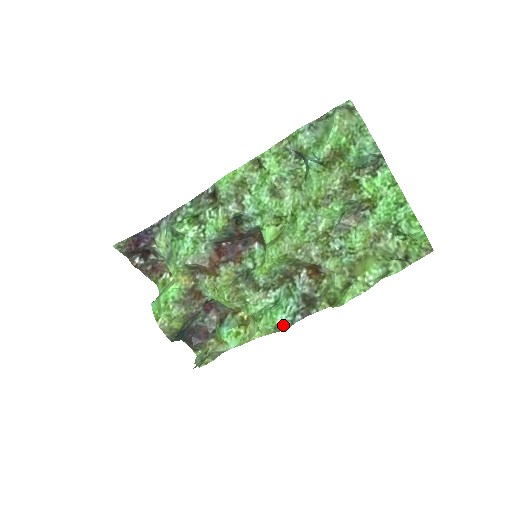
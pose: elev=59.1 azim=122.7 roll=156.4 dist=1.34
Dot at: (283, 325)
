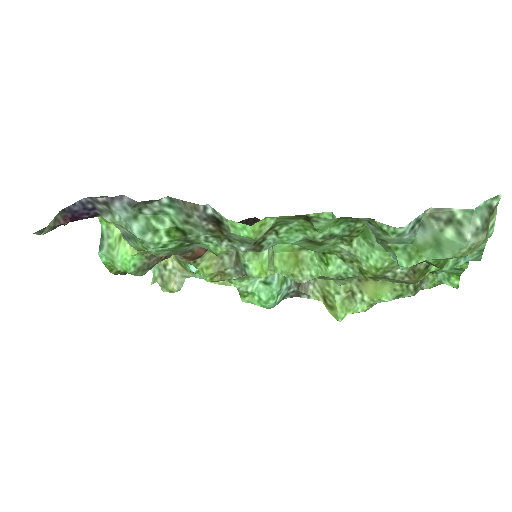
Dot at: (270, 308)
